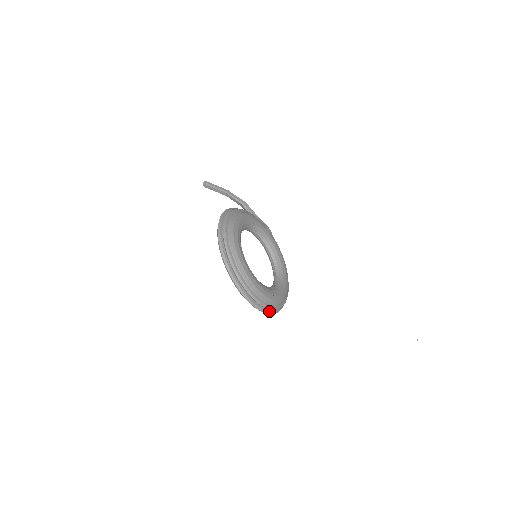
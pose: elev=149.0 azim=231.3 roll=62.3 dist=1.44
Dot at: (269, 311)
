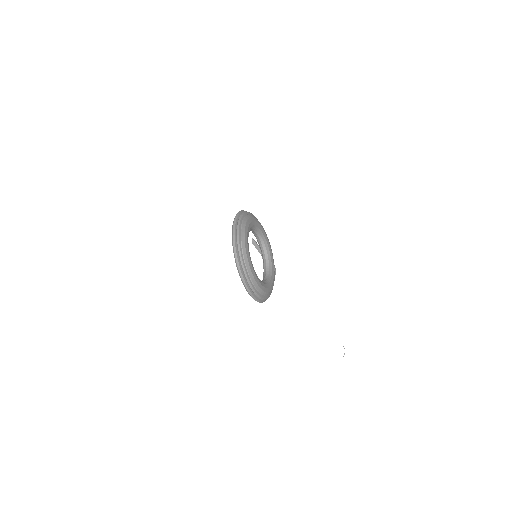
Dot at: (239, 265)
